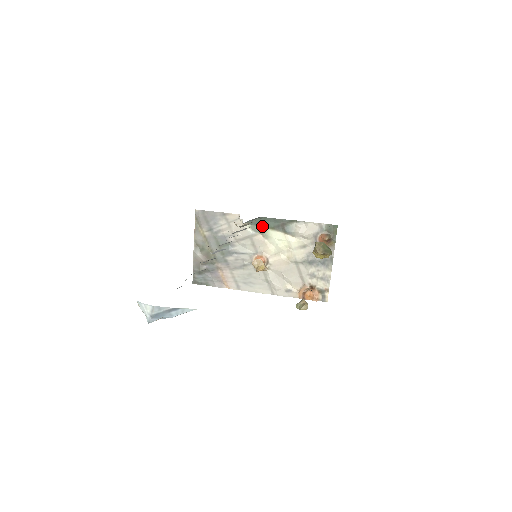
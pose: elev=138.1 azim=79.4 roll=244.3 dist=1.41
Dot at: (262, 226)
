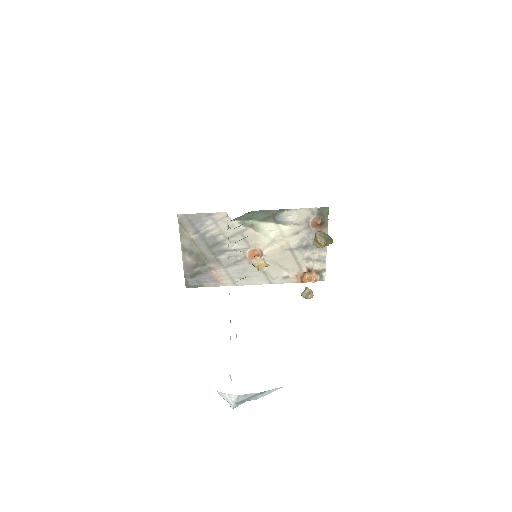
Dot at: (251, 220)
